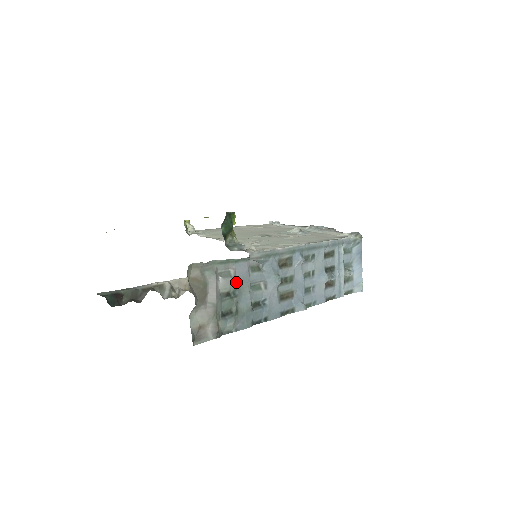
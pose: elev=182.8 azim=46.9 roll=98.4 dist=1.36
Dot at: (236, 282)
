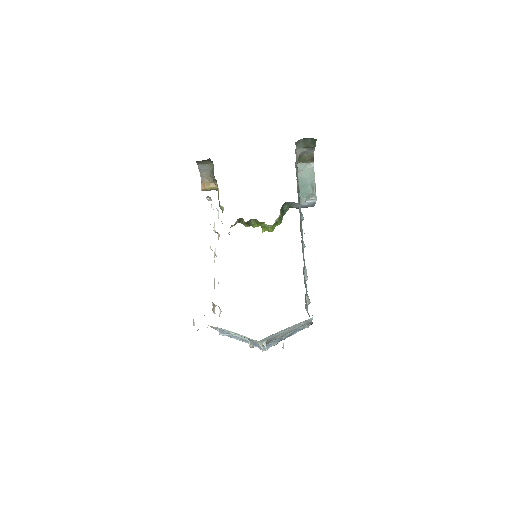
Dot at: occluded
